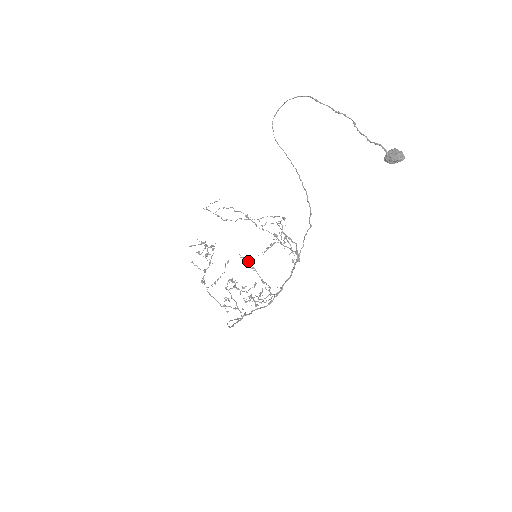
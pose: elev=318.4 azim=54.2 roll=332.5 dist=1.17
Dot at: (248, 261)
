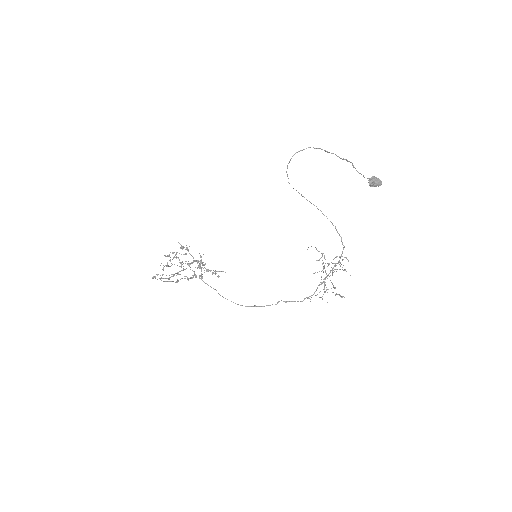
Dot at: (337, 294)
